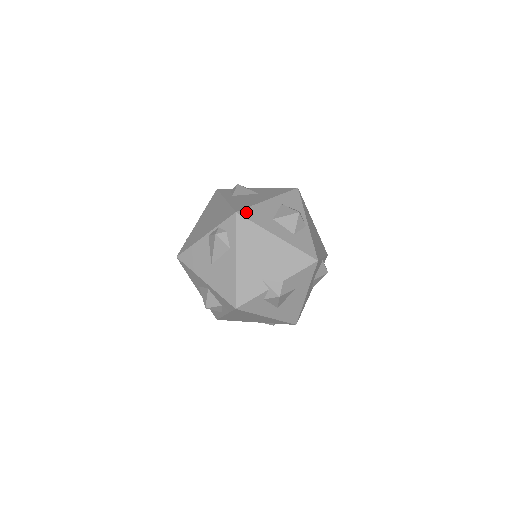
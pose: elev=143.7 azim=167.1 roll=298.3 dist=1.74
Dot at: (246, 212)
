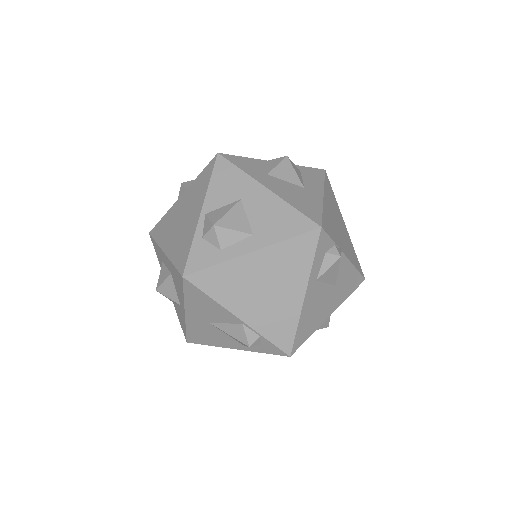
Dot at: (297, 348)
